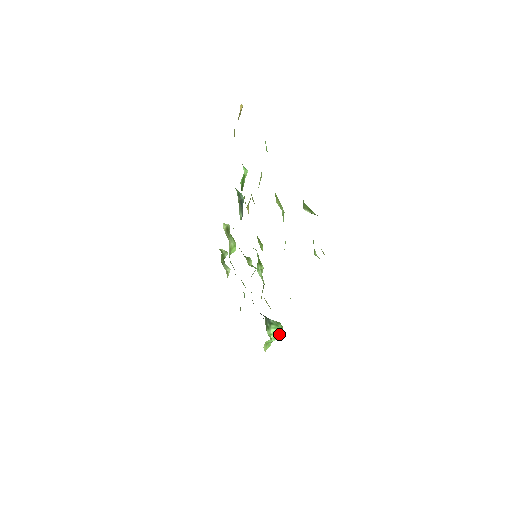
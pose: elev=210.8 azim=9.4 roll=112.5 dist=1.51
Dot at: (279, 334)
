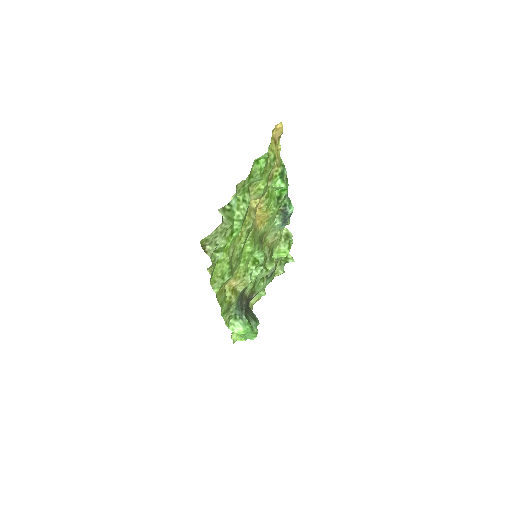
Dot at: (240, 331)
